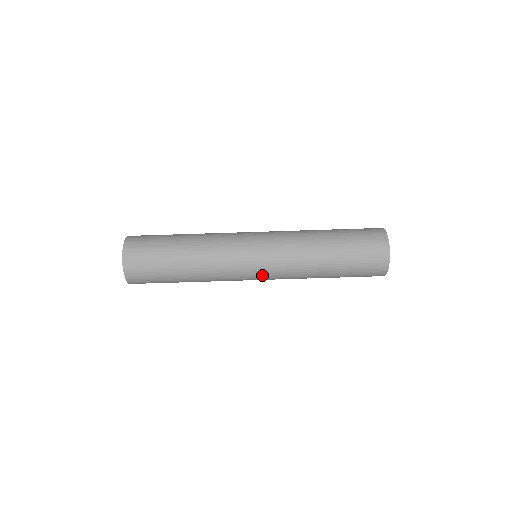
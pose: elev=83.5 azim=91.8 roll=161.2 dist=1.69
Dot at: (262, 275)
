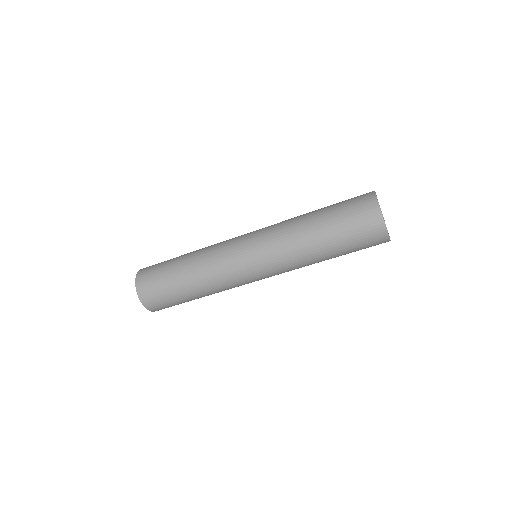
Dot at: occluded
